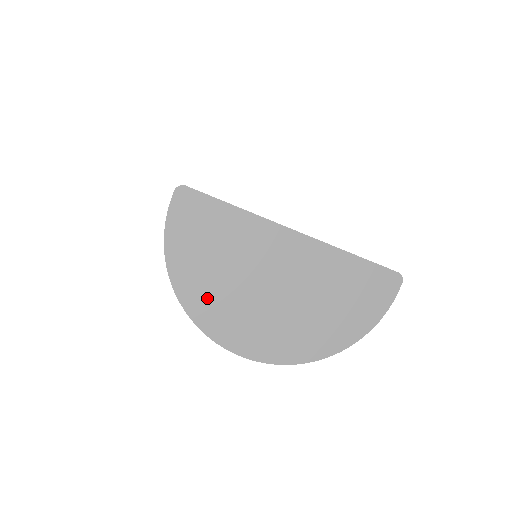
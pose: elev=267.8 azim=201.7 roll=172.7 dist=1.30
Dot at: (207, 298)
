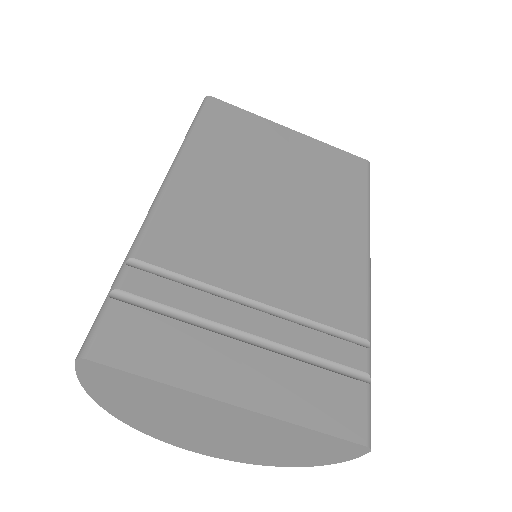
Dot at: (145, 422)
